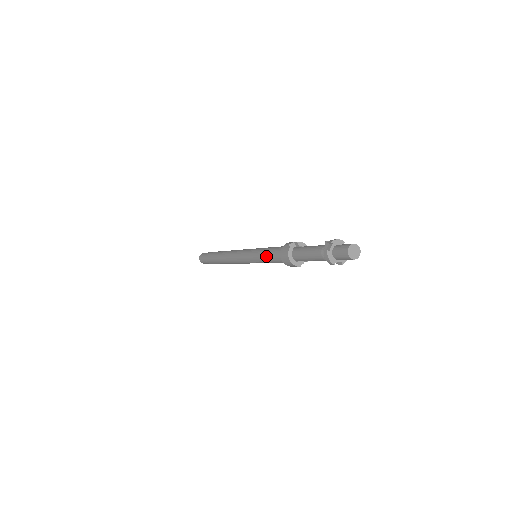
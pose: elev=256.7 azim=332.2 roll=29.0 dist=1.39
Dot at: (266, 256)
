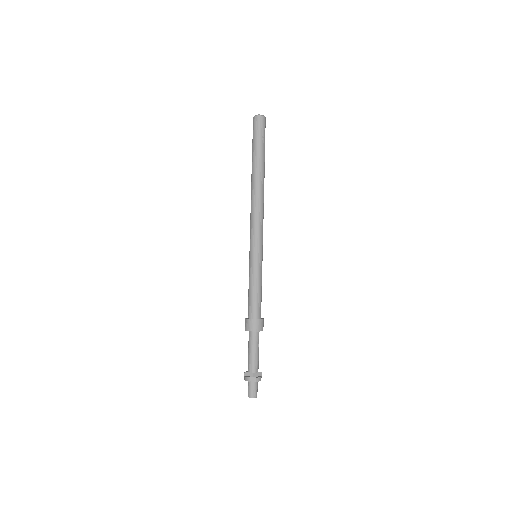
Dot at: occluded
